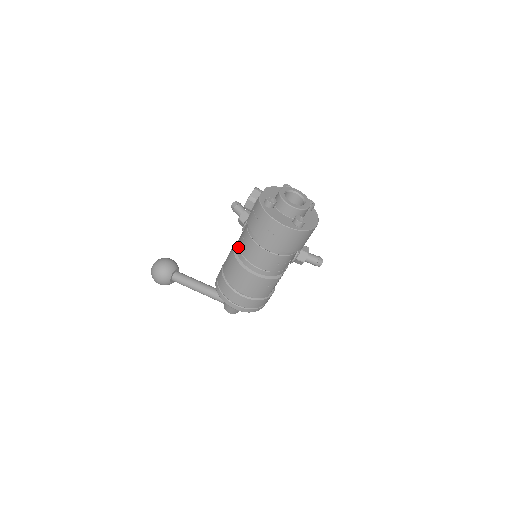
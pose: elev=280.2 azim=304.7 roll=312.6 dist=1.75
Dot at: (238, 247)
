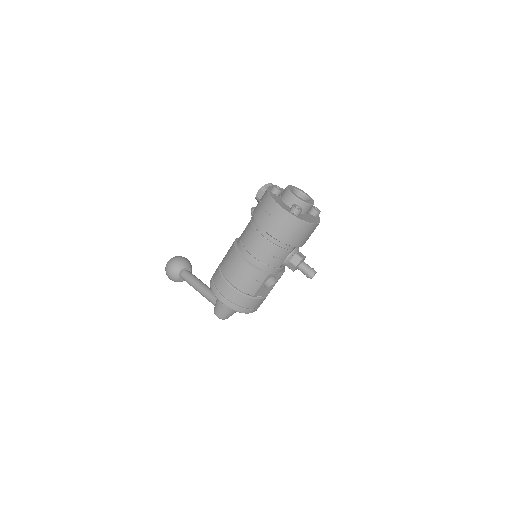
Dot at: (240, 236)
